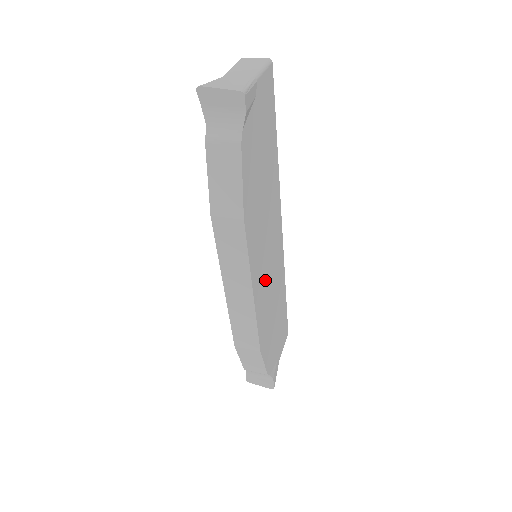
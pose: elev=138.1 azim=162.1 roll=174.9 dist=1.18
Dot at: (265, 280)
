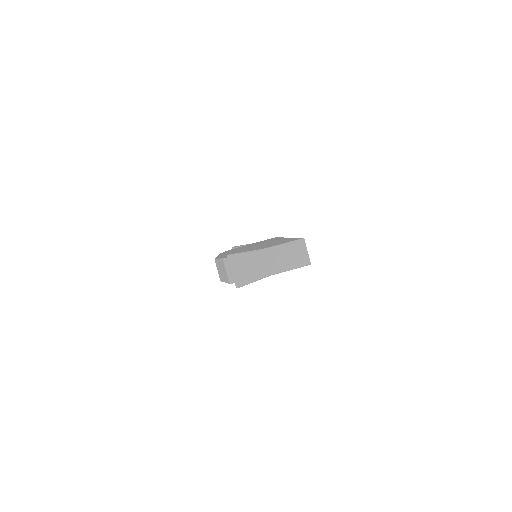
Dot at: occluded
